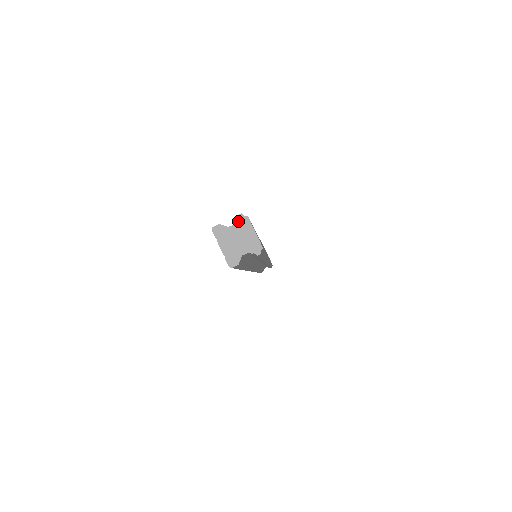
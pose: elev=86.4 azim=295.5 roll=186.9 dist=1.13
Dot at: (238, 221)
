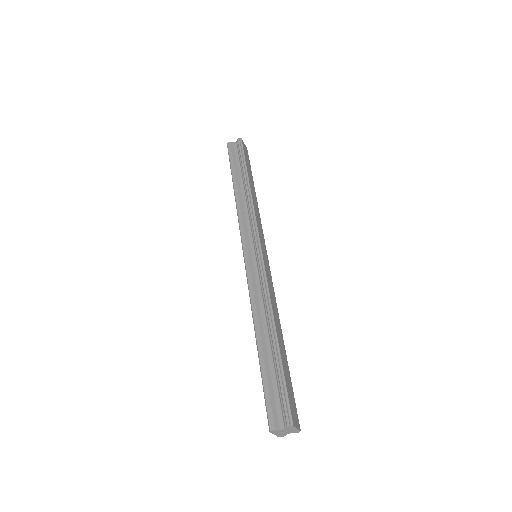
Dot at: (287, 428)
